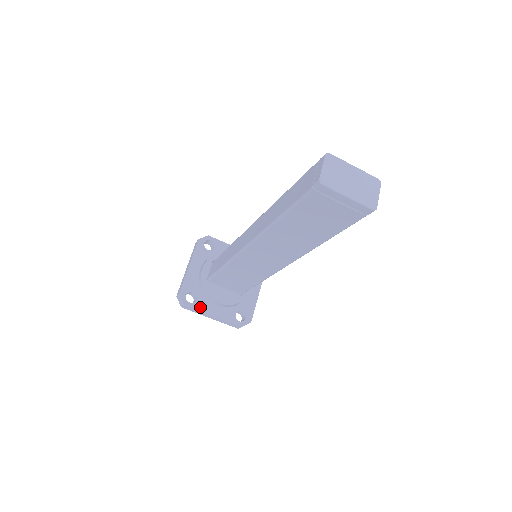
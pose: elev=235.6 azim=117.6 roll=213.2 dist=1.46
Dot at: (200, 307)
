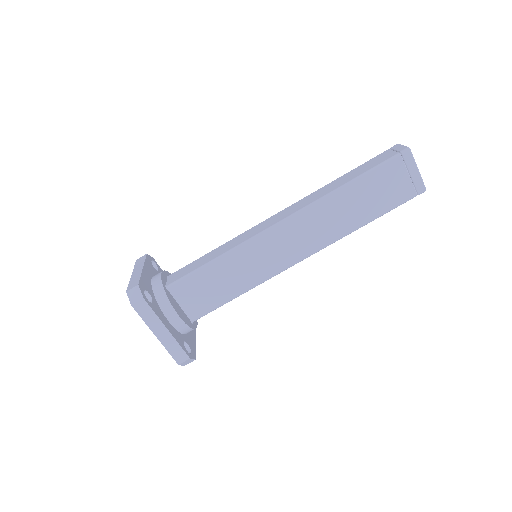
Dot at: (156, 311)
